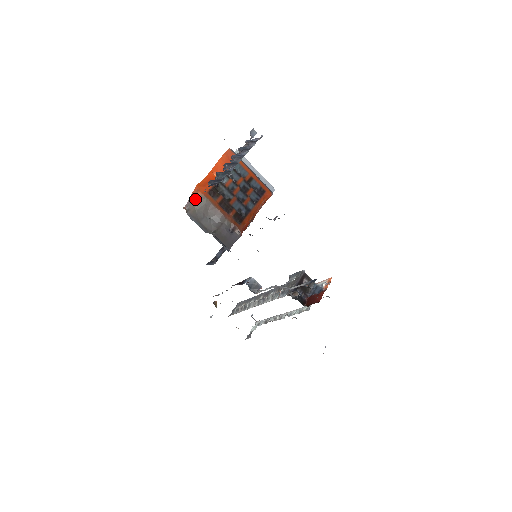
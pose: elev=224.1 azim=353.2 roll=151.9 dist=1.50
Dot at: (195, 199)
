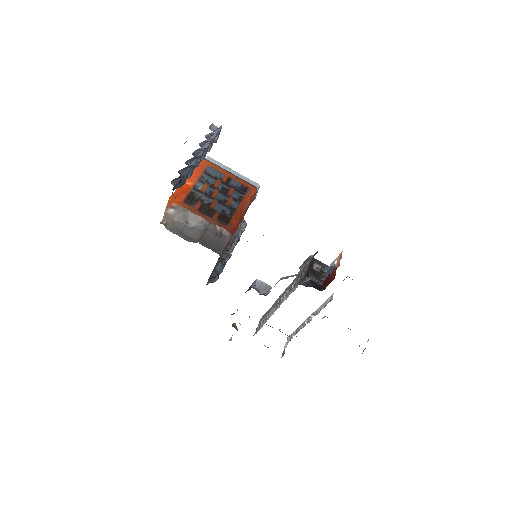
Dot at: (171, 211)
